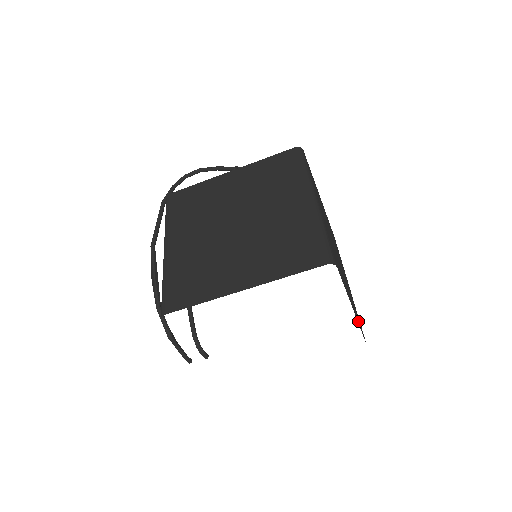
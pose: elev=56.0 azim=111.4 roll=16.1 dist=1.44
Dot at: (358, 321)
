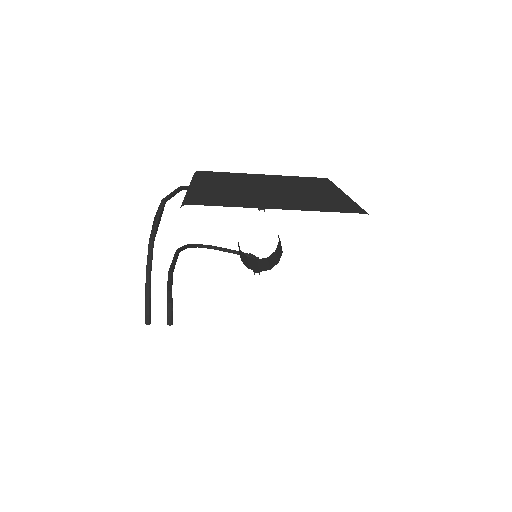
Dot at: occluded
